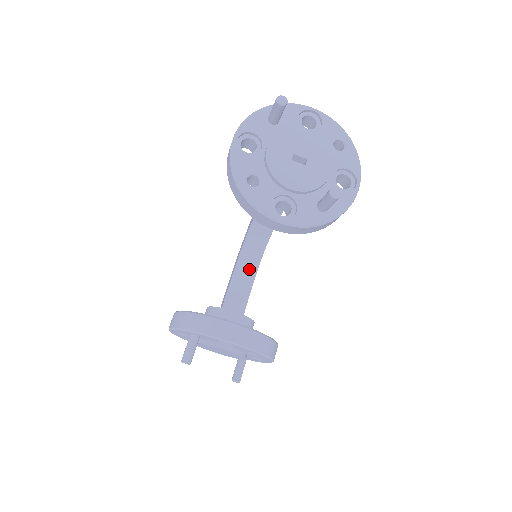
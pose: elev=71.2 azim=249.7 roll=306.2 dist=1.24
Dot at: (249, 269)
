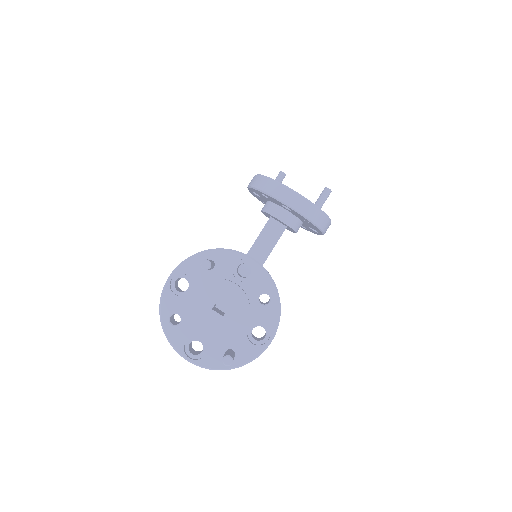
Dot at: occluded
